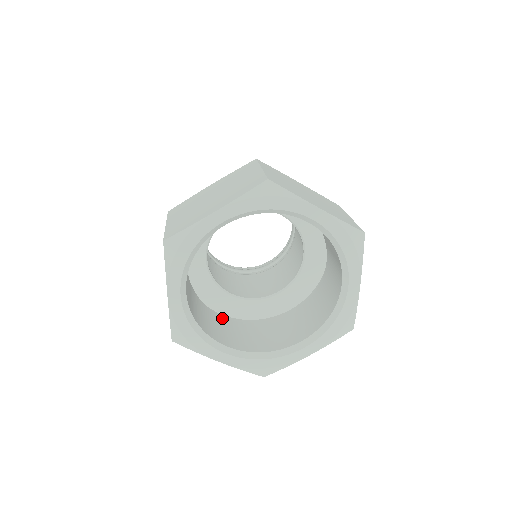
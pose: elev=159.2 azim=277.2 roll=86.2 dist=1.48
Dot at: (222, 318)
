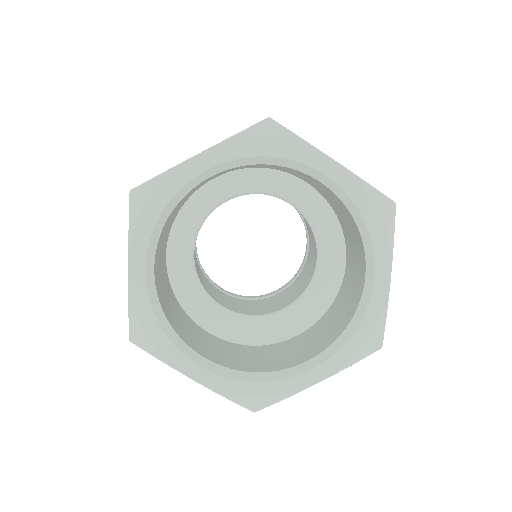
Dot at: (206, 333)
